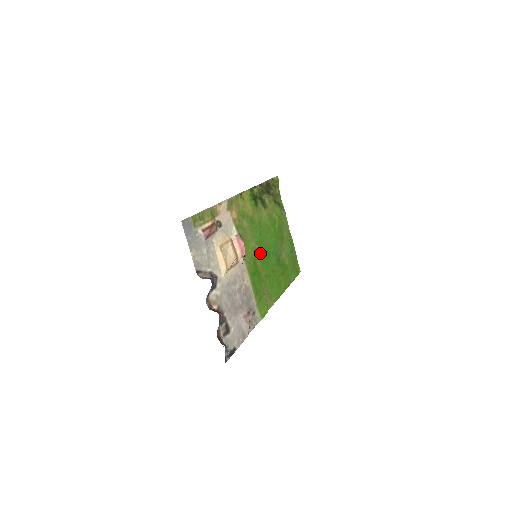
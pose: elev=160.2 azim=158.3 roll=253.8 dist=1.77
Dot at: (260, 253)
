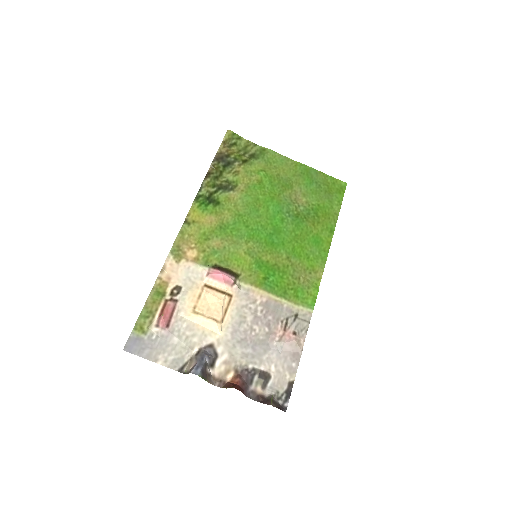
Dot at: (261, 244)
